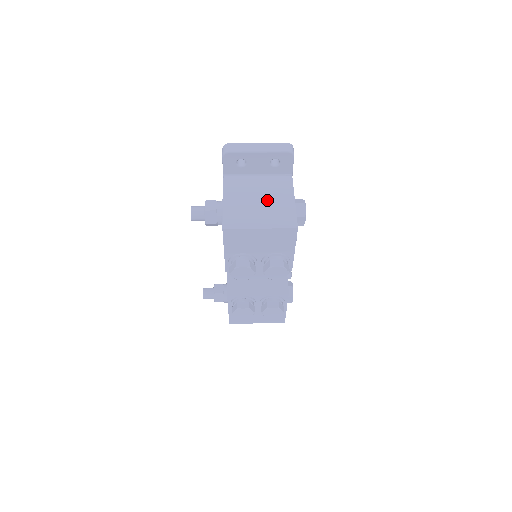
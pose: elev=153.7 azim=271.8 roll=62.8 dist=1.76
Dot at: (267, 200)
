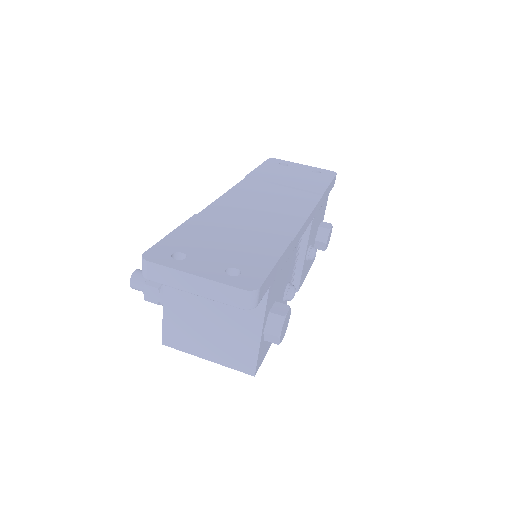
Dot at: (222, 322)
